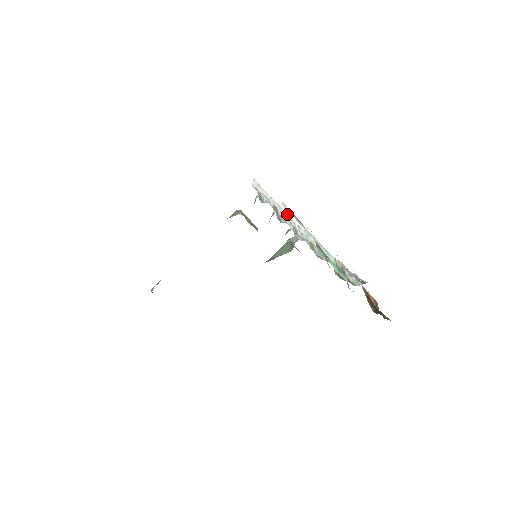
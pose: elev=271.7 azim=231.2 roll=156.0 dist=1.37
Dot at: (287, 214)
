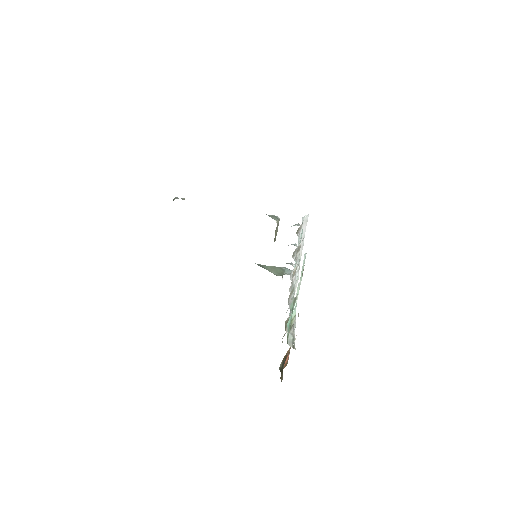
Dot at: occluded
